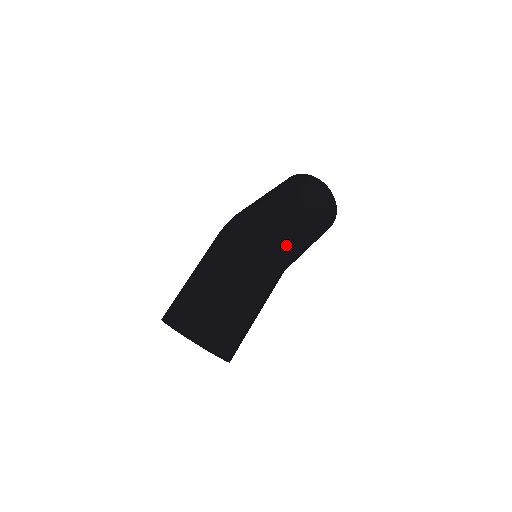
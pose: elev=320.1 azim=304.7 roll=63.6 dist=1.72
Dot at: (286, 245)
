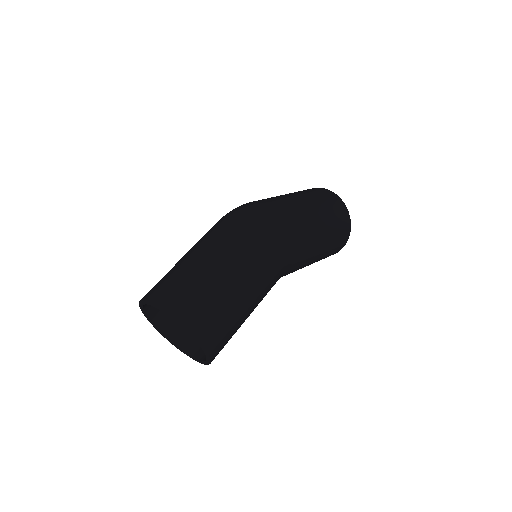
Dot at: (287, 235)
